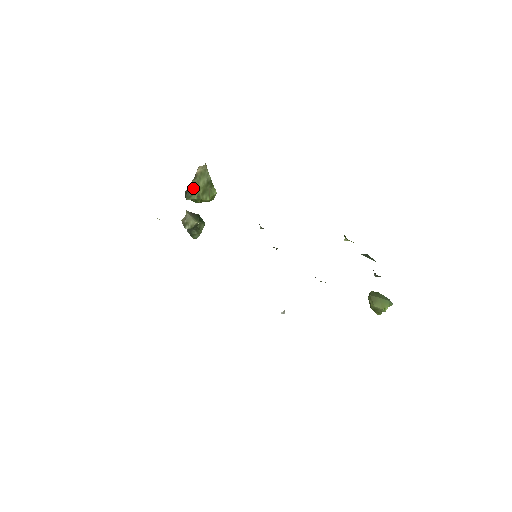
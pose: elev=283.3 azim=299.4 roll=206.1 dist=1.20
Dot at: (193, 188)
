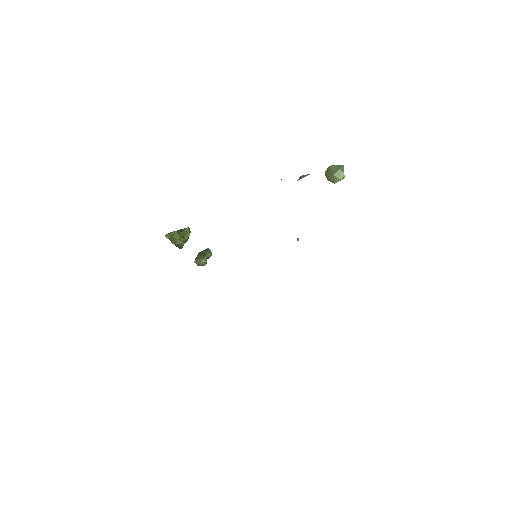
Dot at: (177, 244)
